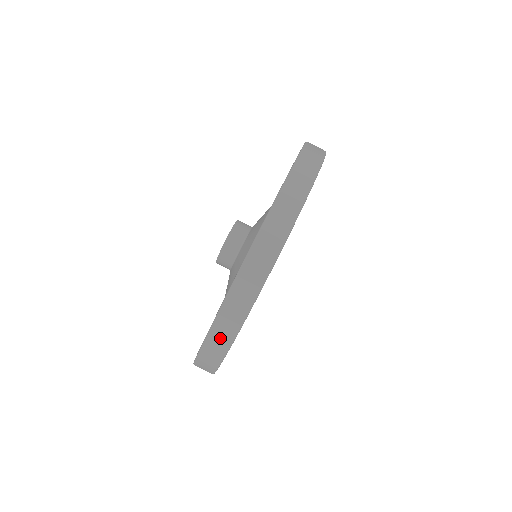
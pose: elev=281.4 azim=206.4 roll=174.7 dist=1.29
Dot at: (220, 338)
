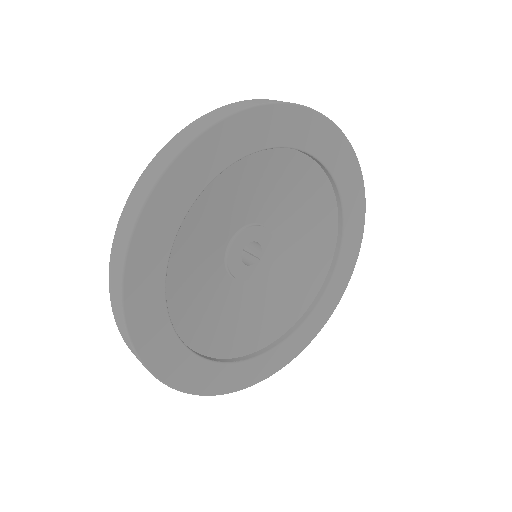
Dot at: (115, 279)
